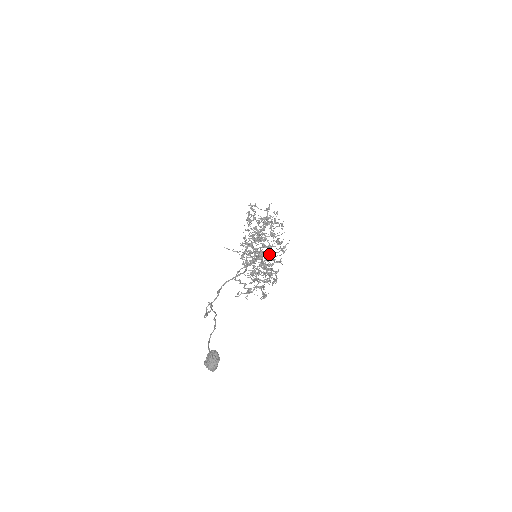
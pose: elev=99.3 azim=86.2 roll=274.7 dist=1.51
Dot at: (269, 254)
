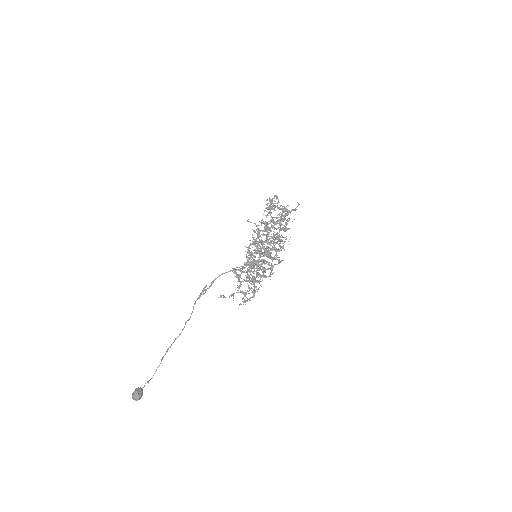
Dot at: (259, 267)
